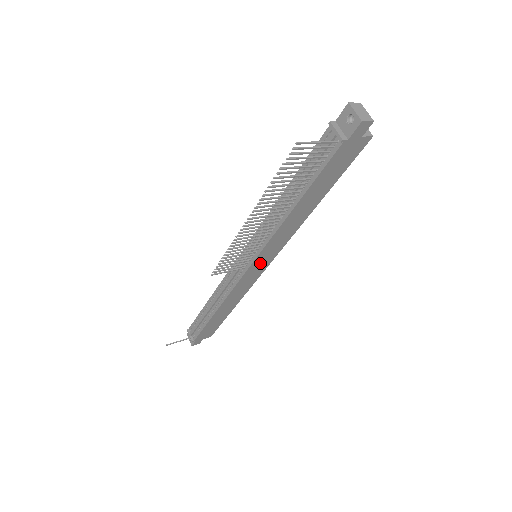
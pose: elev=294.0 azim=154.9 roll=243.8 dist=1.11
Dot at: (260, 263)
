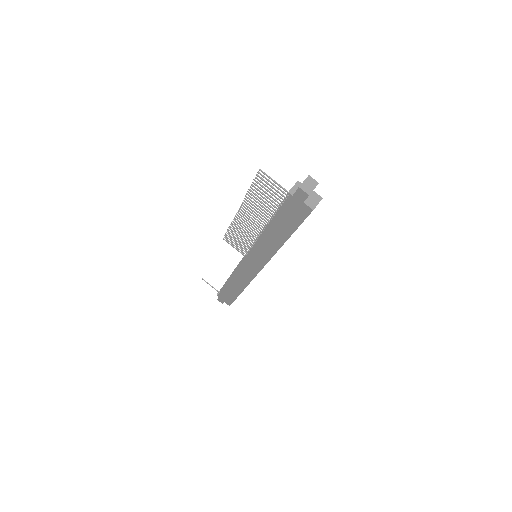
Dot at: (253, 261)
